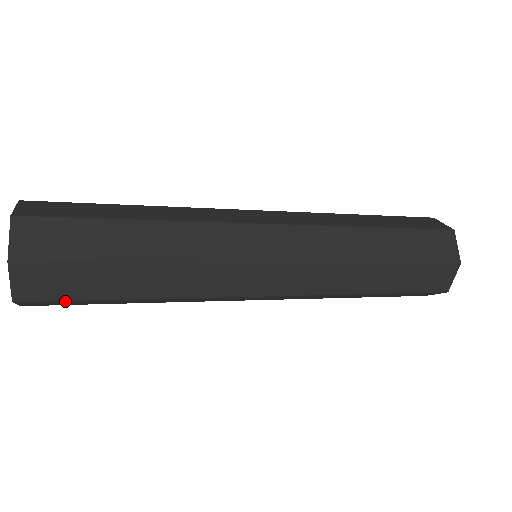
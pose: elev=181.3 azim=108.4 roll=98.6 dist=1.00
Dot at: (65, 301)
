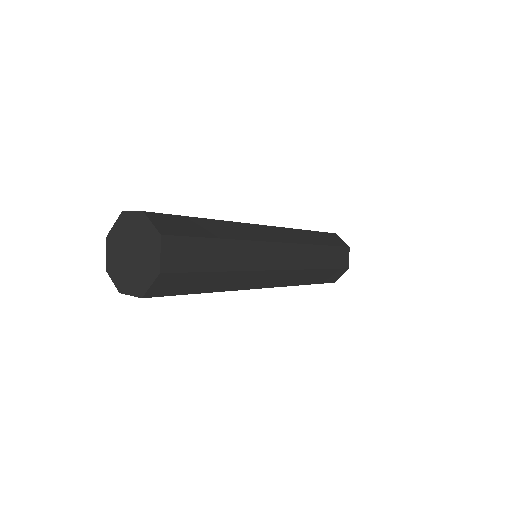
Dot at: (168, 295)
